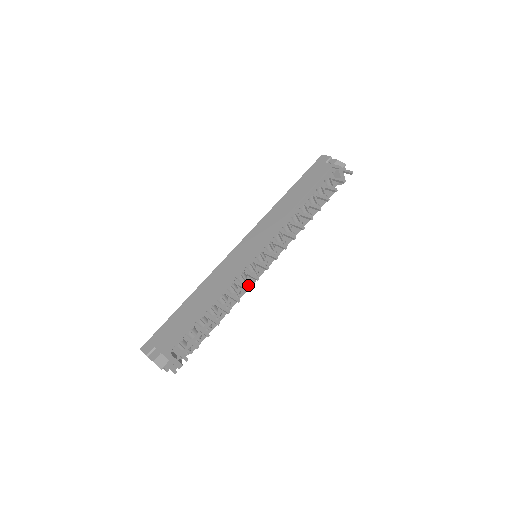
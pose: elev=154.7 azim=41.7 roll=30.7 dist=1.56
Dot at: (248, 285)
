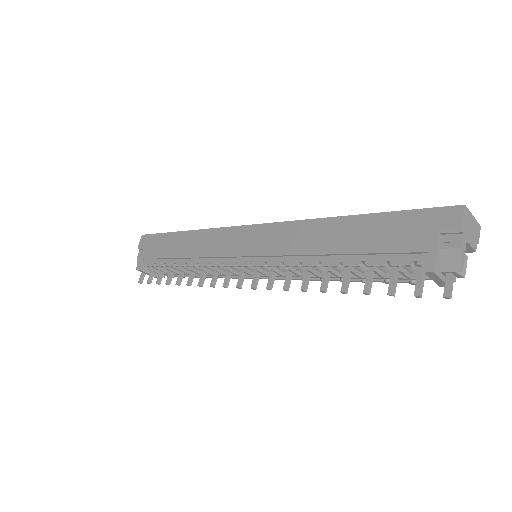
Dot at: occluded
